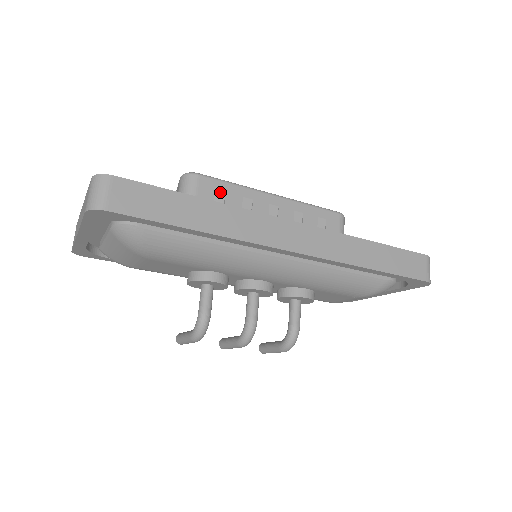
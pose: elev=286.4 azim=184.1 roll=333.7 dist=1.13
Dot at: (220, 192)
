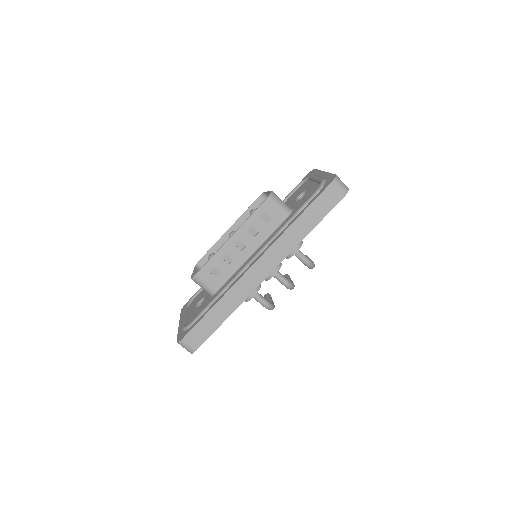
Dot at: (212, 270)
